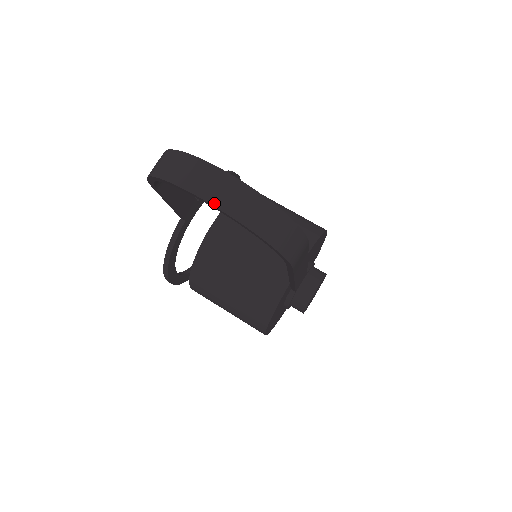
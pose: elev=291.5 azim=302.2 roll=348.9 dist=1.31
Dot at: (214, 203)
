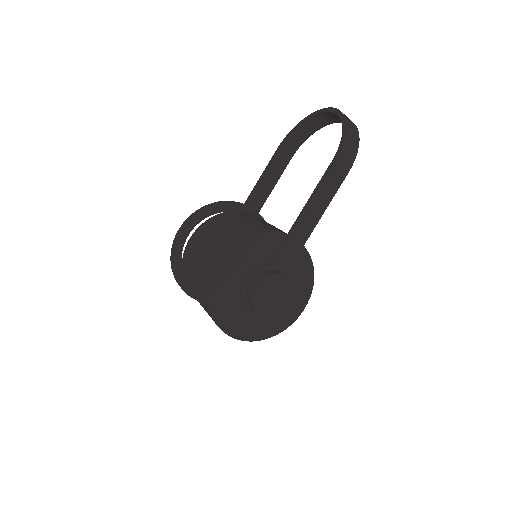
Dot at: (336, 109)
